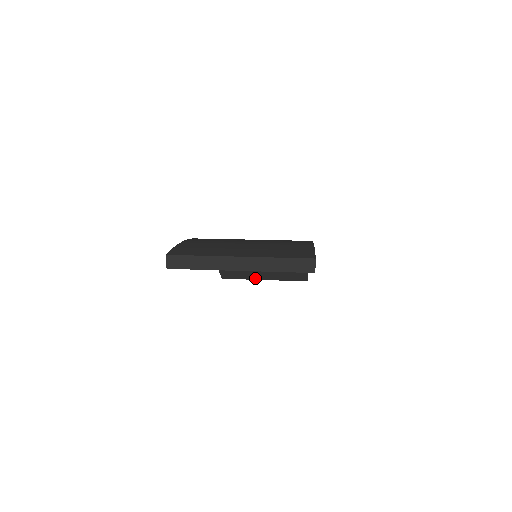
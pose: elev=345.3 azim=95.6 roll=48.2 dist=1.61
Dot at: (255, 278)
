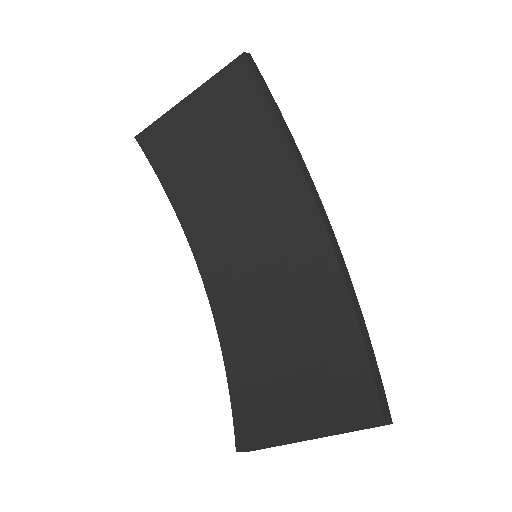
Dot at: (287, 434)
